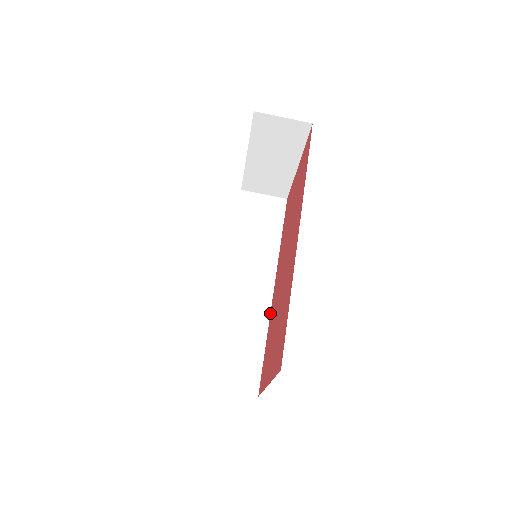
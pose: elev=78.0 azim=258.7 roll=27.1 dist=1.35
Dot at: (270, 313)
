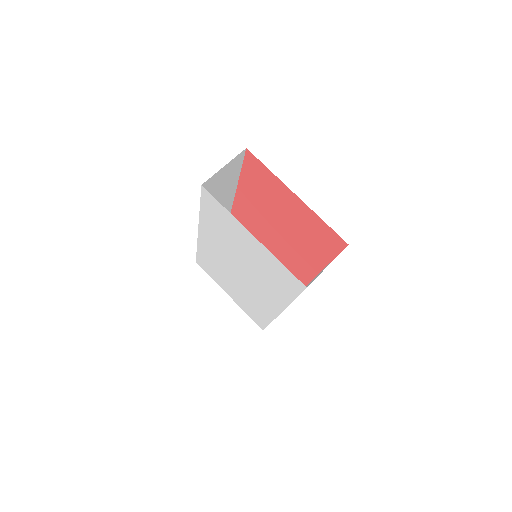
Dot at: (320, 271)
